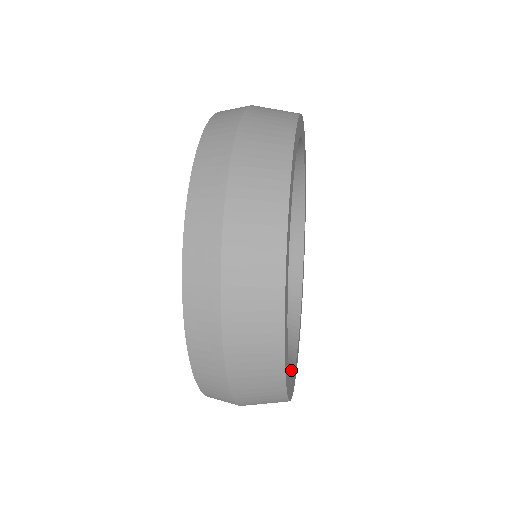
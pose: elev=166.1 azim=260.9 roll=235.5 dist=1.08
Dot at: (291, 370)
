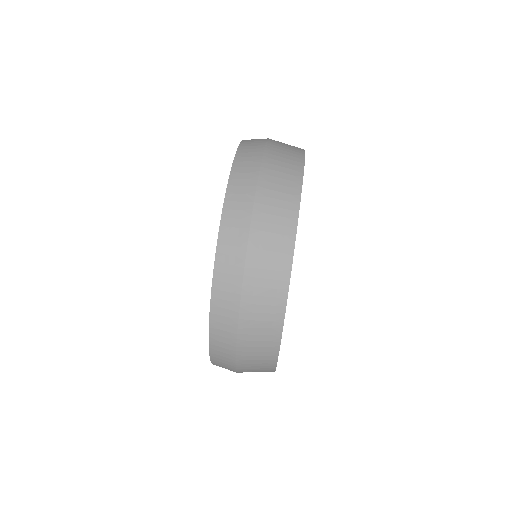
Dot at: occluded
